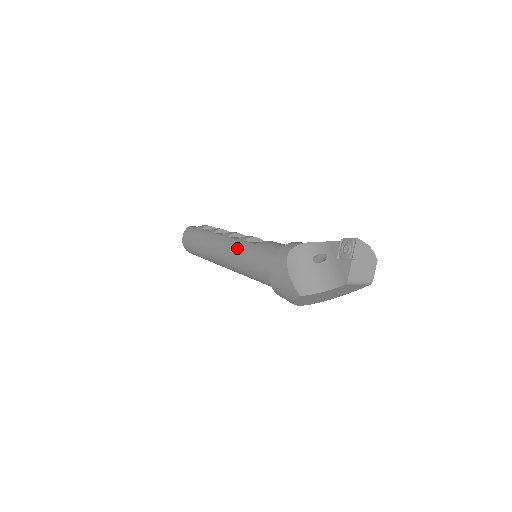
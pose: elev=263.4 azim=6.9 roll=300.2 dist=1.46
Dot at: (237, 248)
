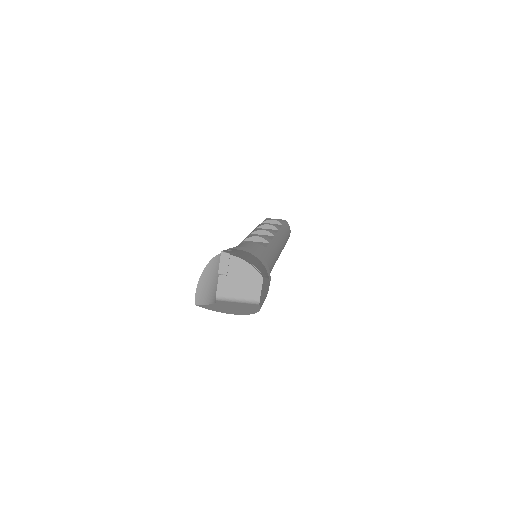
Dot at: occluded
